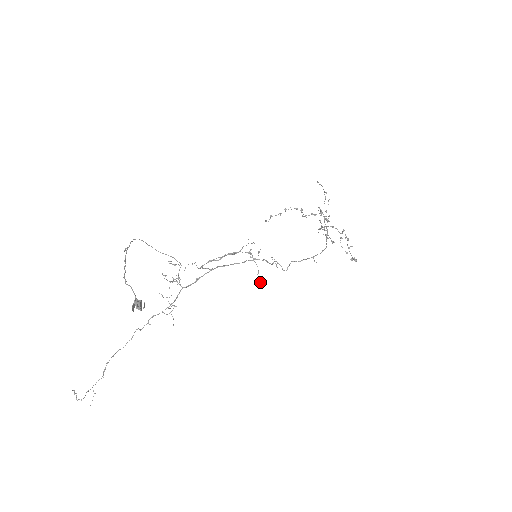
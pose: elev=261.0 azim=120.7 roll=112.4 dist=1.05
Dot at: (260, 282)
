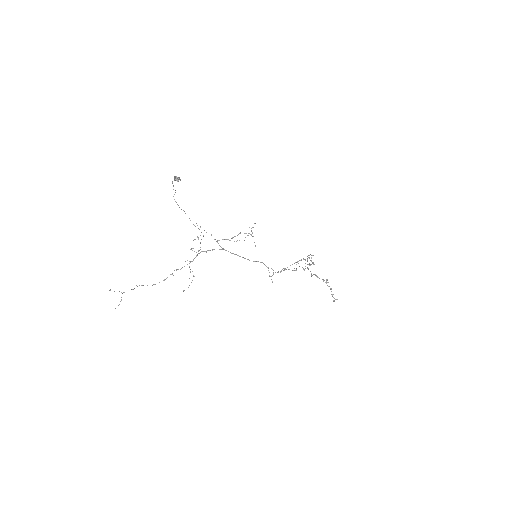
Dot at: (255, 246)
